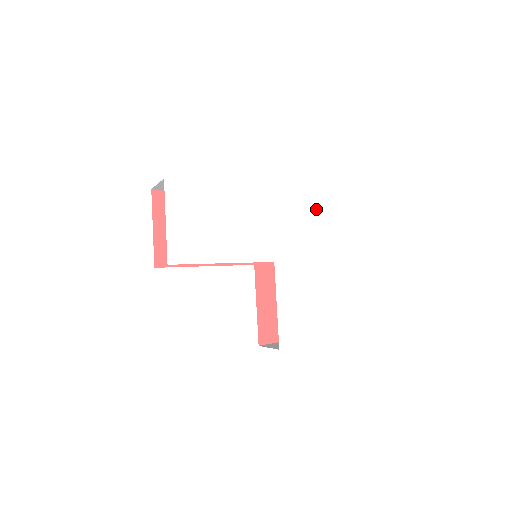
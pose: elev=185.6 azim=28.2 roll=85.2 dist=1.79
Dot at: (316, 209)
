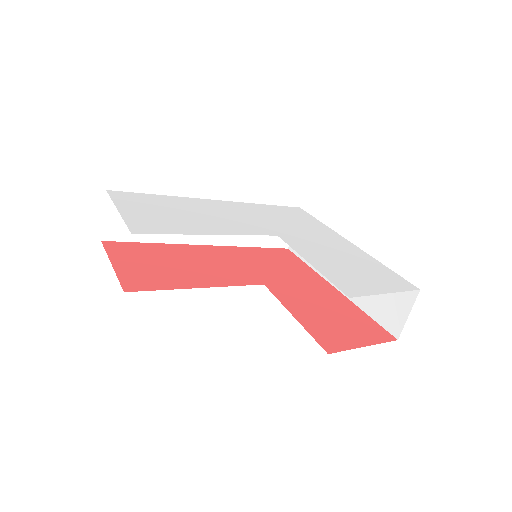
Dot at: (298, 210)
